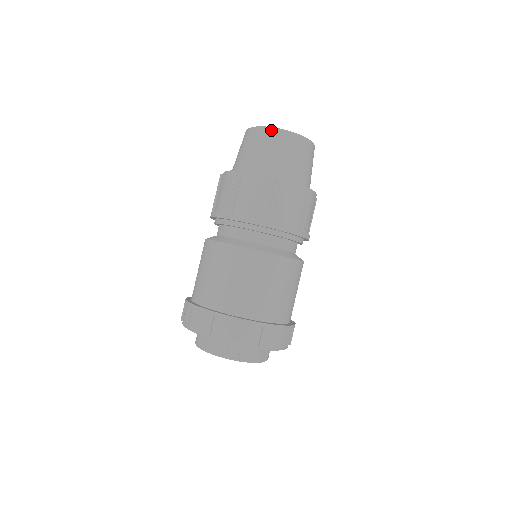
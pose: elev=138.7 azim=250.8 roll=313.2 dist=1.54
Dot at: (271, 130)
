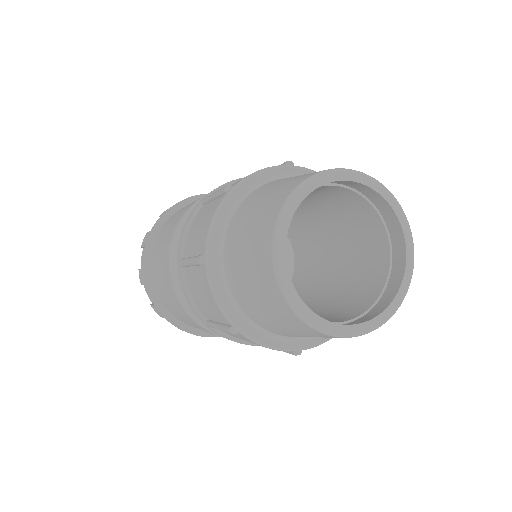
Dot at: (275, 286)
